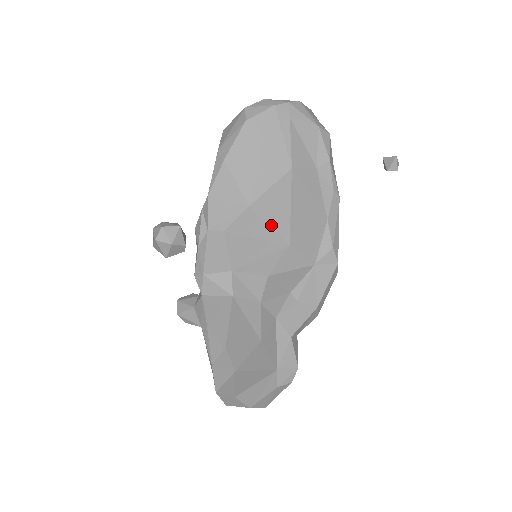
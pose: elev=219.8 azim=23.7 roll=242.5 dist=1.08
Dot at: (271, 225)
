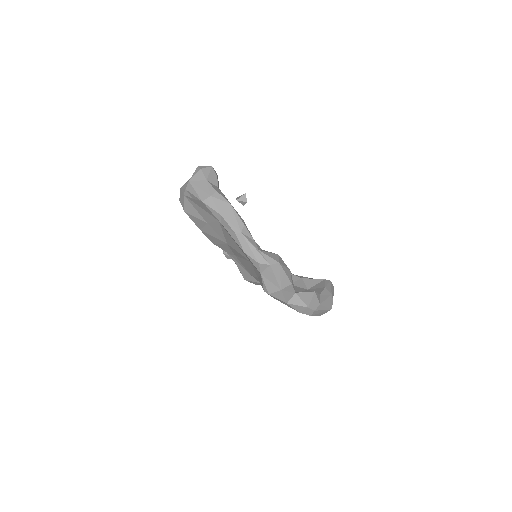
Dot at: (239, 253)
